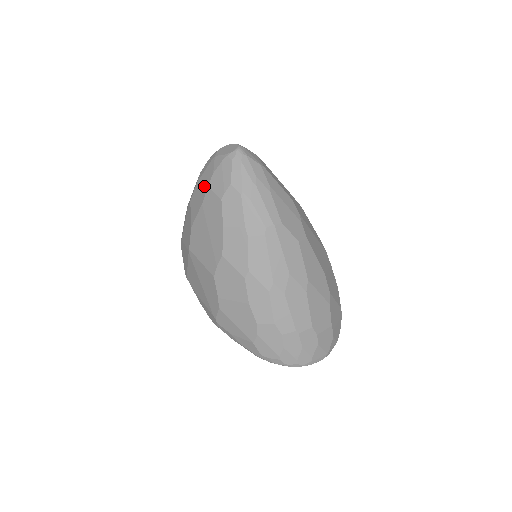
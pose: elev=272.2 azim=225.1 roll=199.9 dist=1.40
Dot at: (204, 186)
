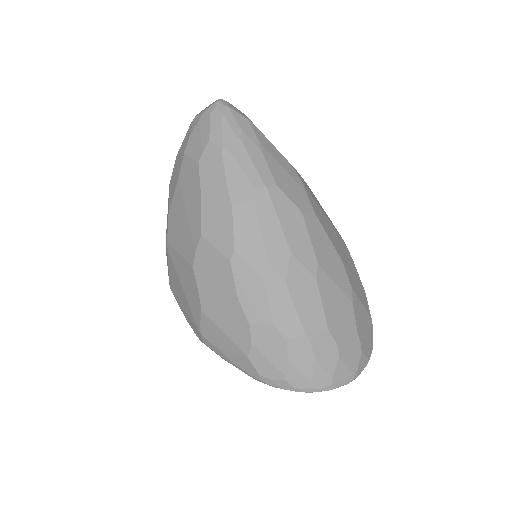
Dot at: (181, 156)
